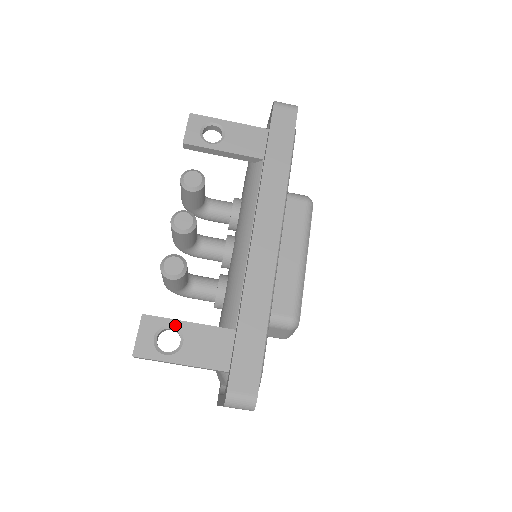
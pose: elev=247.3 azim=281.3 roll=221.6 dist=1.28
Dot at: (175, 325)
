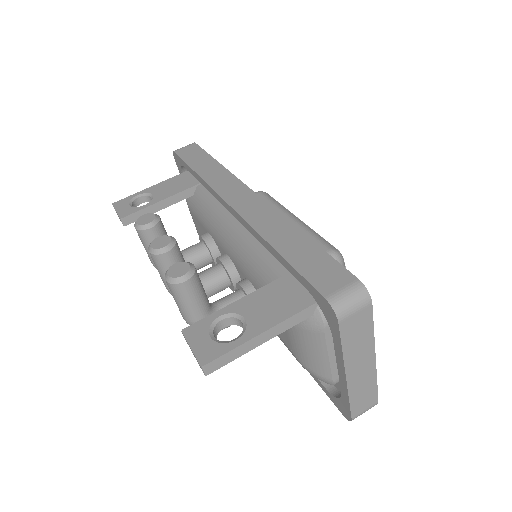
Dot at: (223, 313)
